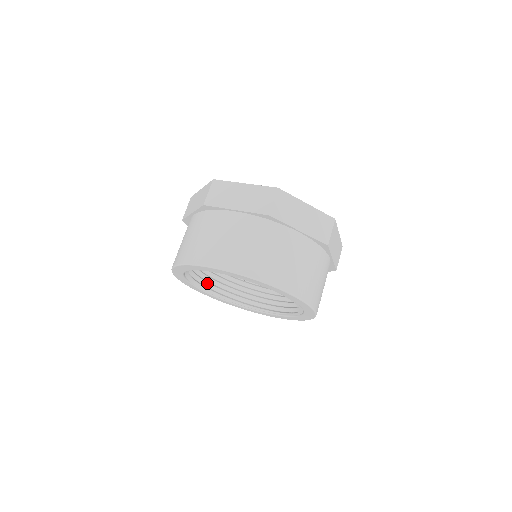
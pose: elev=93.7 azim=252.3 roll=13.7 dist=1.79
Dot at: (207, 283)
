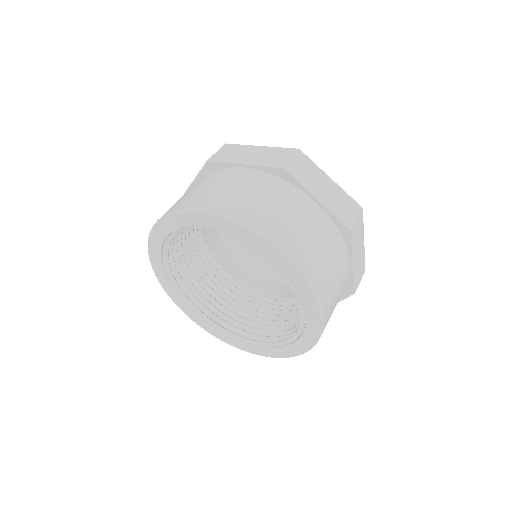
Dot at: (187, 290)
